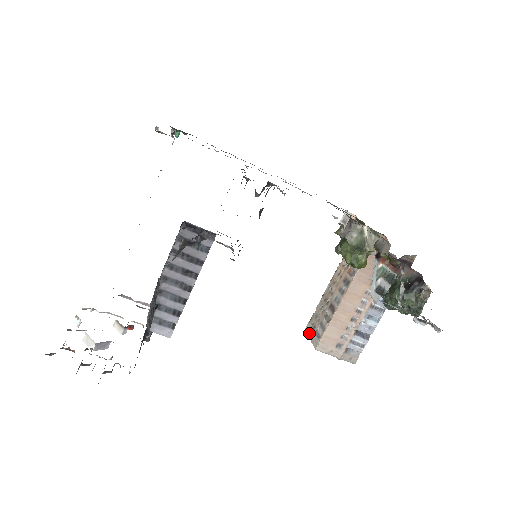
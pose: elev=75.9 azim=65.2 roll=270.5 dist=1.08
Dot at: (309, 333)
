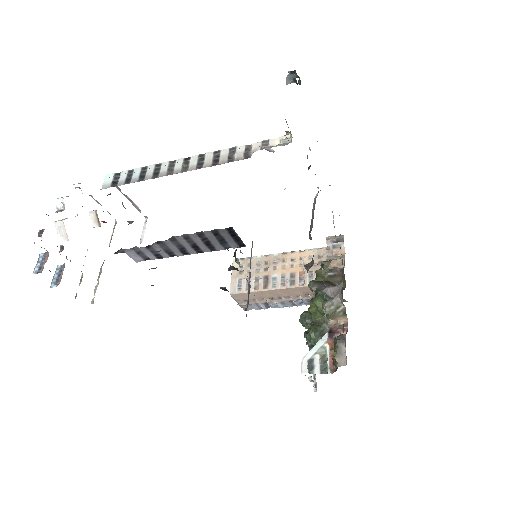
Dot at: (234, 270)
